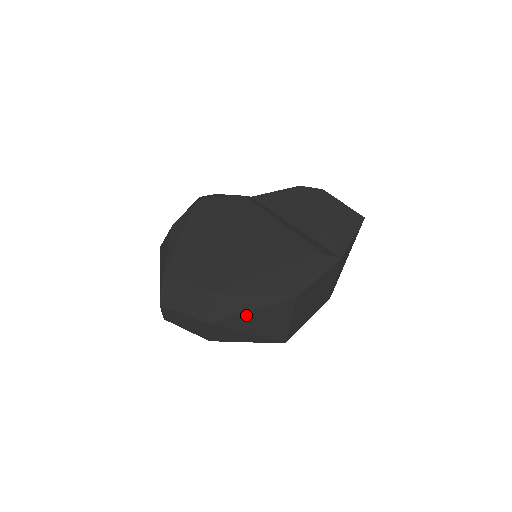
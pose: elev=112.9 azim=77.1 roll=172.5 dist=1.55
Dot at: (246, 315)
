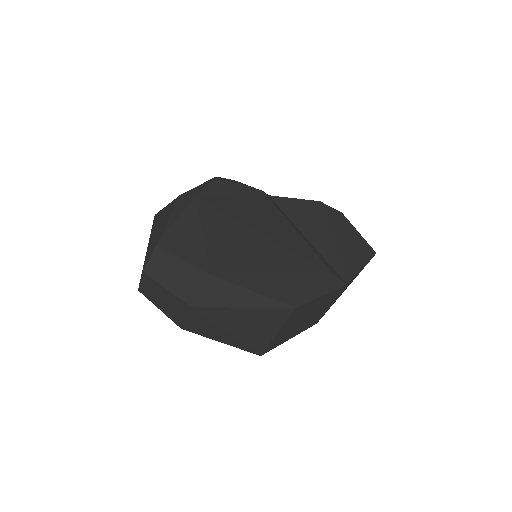
Dot at: (235, 311)
